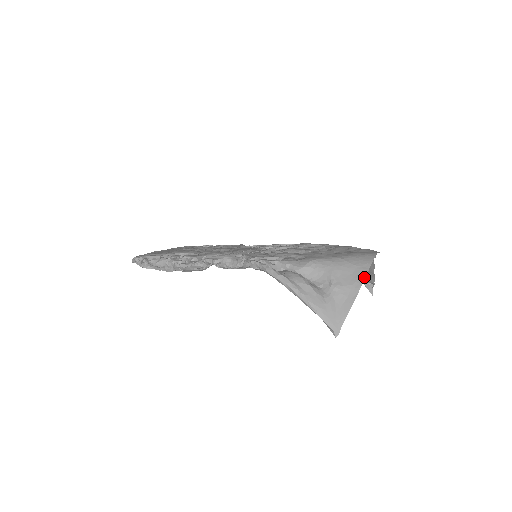
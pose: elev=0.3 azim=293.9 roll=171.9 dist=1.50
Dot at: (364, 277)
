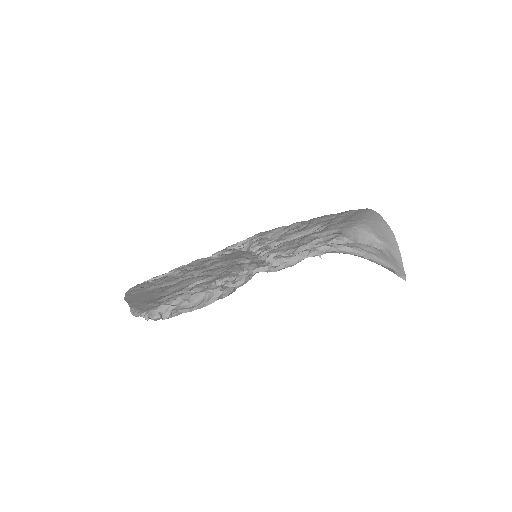
Dot at: (389, 227)
